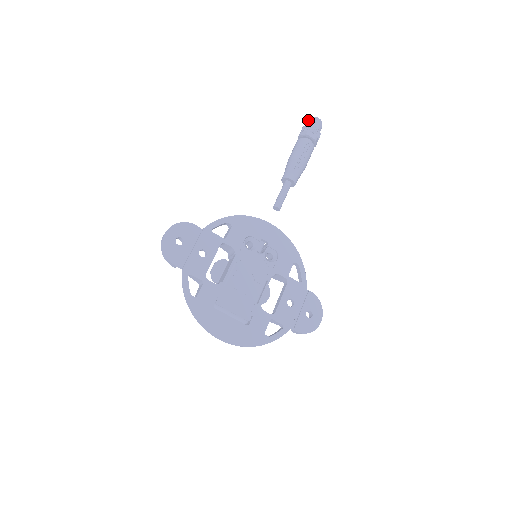
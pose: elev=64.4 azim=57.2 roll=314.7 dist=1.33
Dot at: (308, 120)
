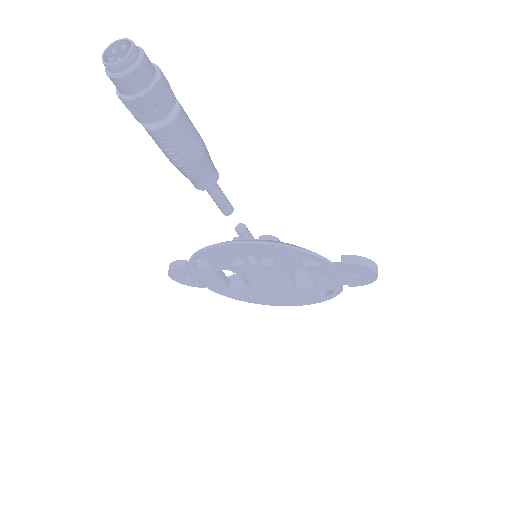
Dot at: (105, 71)
